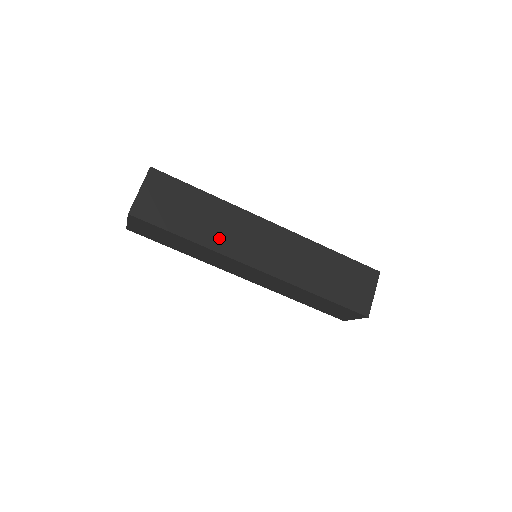
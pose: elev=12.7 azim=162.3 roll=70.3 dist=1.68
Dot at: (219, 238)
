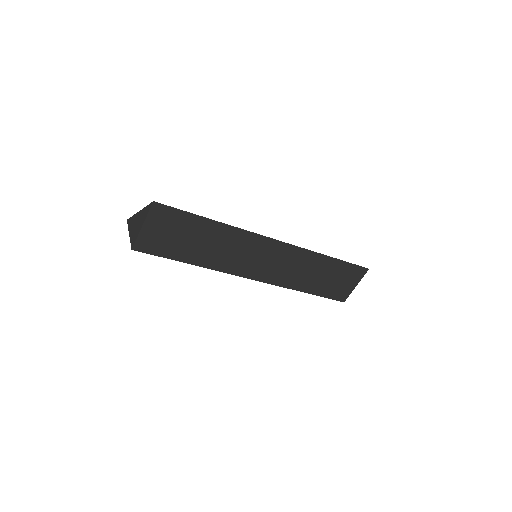
Dot at: (222, 260)
